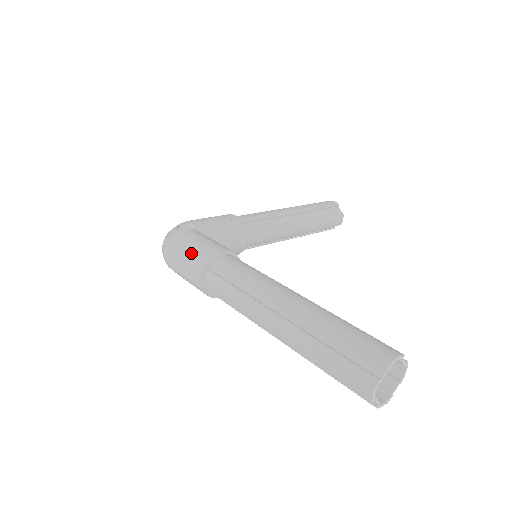
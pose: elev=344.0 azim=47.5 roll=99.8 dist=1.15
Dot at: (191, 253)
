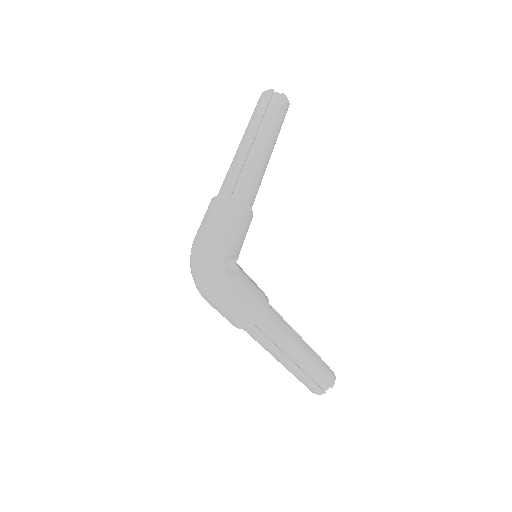
Dot at: (244, 312)
